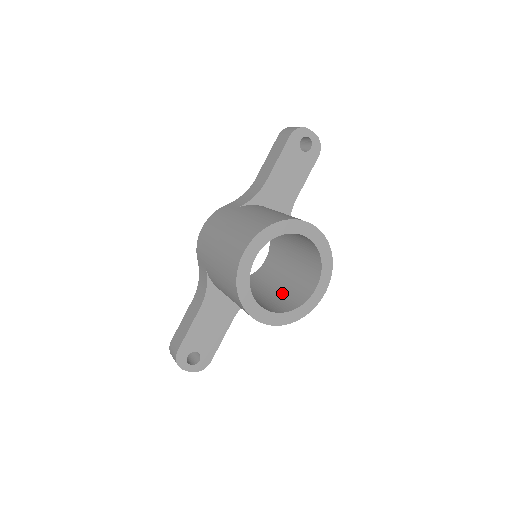
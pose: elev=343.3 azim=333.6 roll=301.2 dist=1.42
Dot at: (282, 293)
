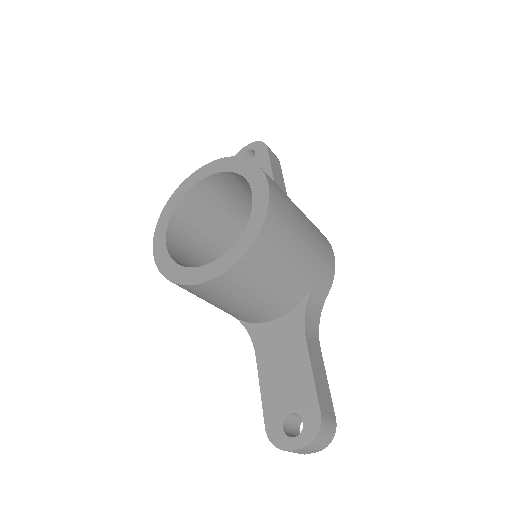
Dot at: occluded
